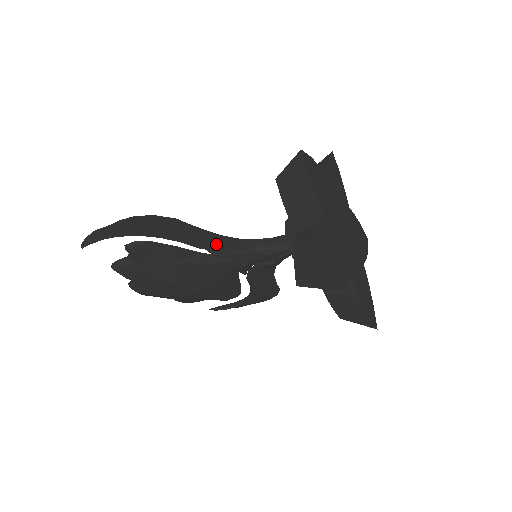
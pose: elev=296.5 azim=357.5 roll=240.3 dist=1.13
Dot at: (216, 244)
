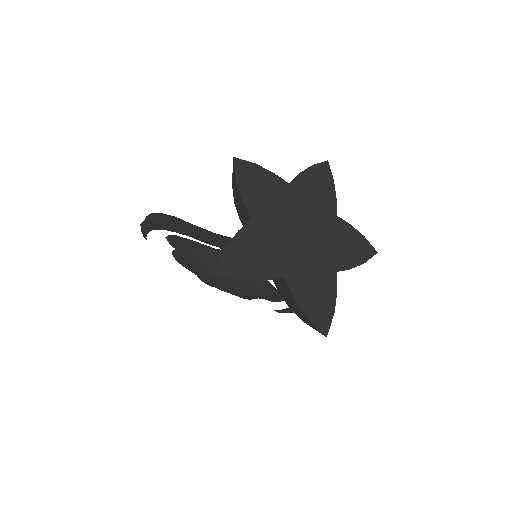
Dot at: (217, 241)
